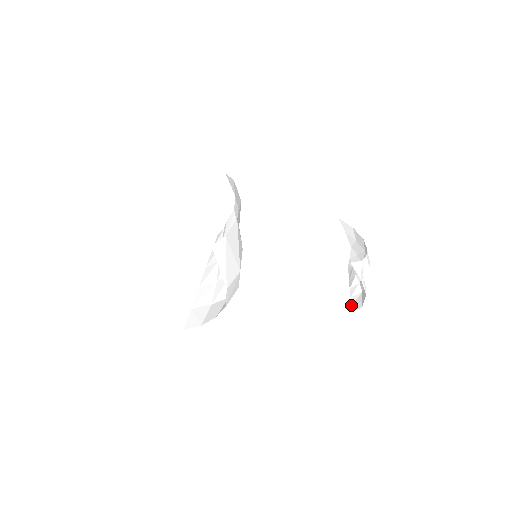
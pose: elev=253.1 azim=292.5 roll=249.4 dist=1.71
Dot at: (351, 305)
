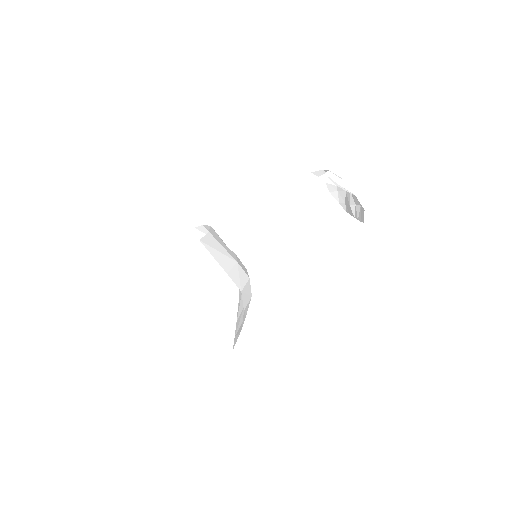
Dot at: occluded
